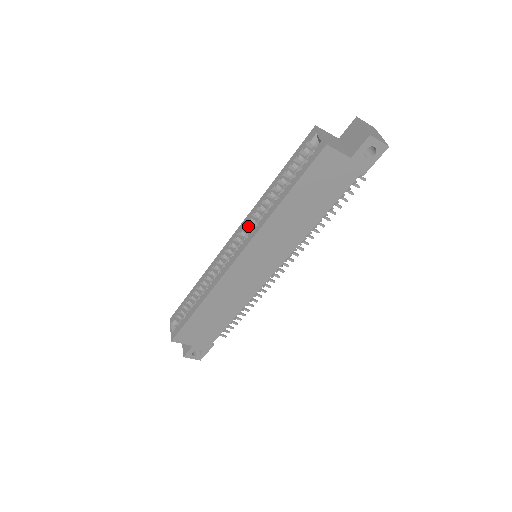
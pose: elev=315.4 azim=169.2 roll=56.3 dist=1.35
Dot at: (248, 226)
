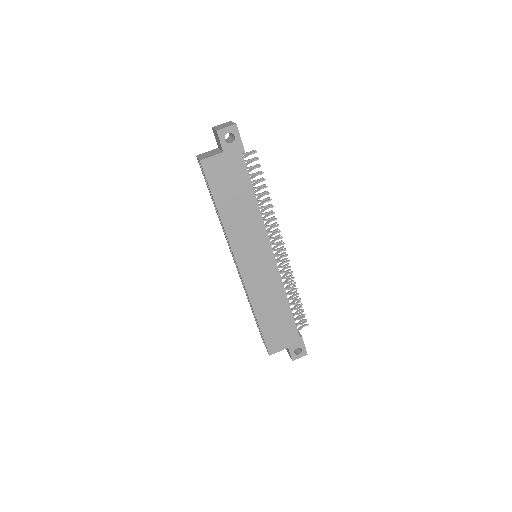
Dot at: occluded
